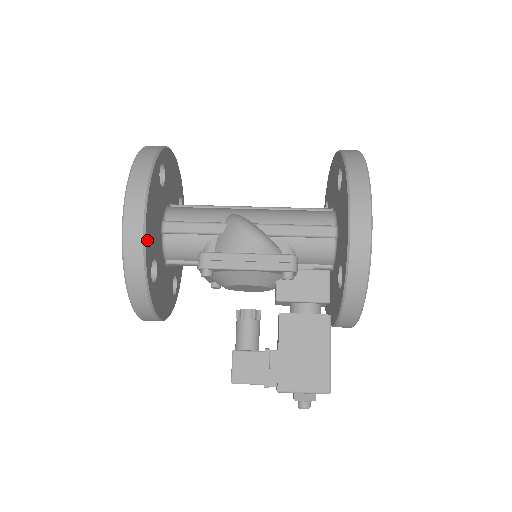
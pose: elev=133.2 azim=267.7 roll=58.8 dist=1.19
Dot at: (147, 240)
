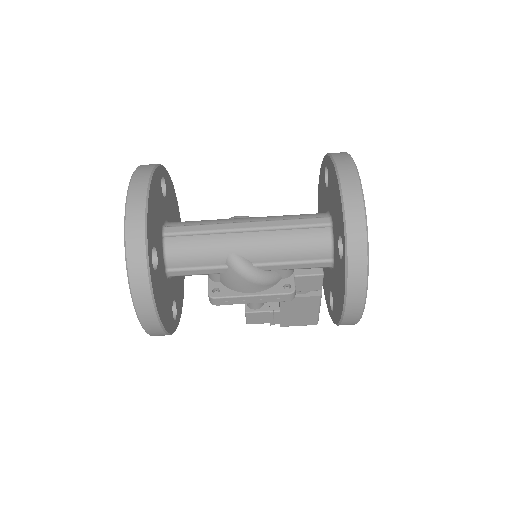
Dot at: (168, 326)
